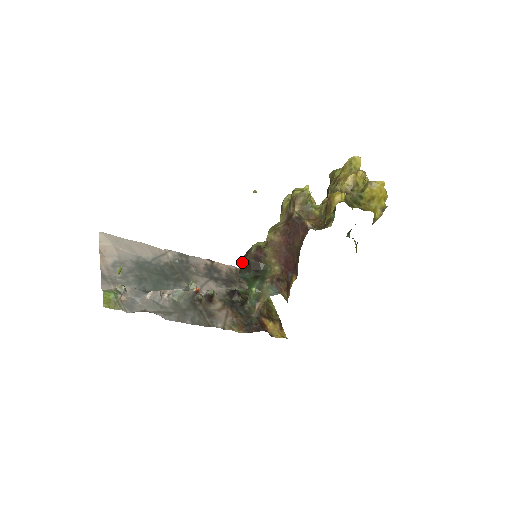
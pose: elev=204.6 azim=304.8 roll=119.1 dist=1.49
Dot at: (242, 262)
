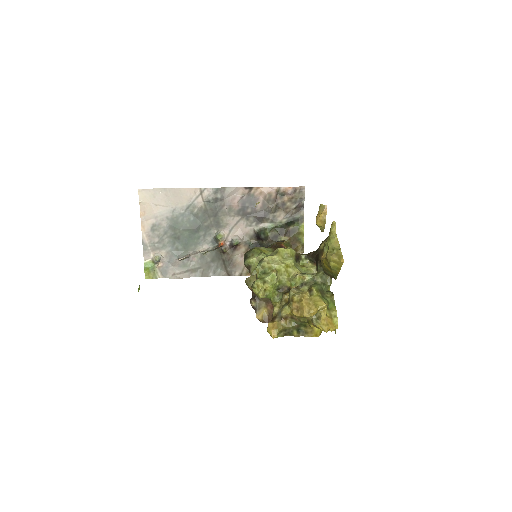
Dot at: (244, 257)
